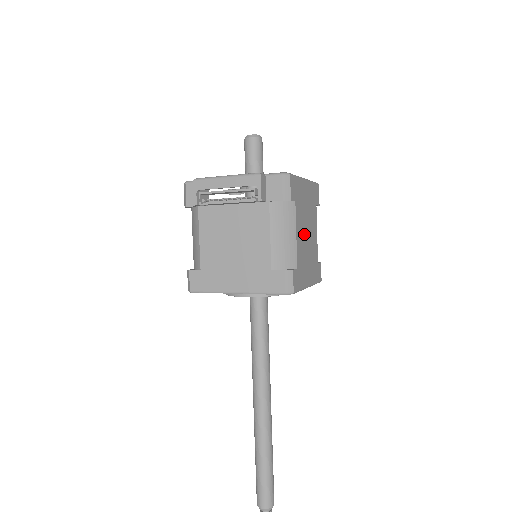
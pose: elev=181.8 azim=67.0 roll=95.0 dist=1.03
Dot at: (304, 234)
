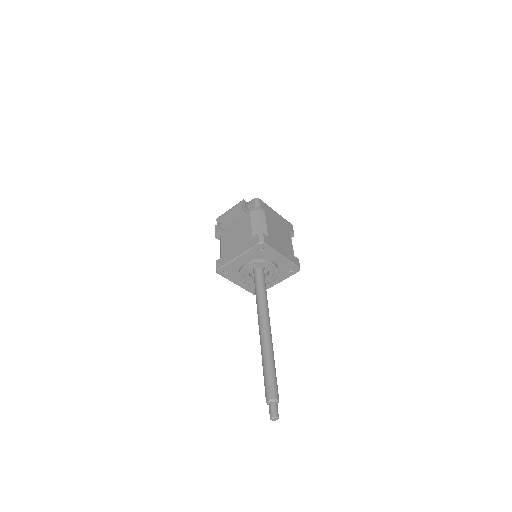
Dot at: (276, 230)
